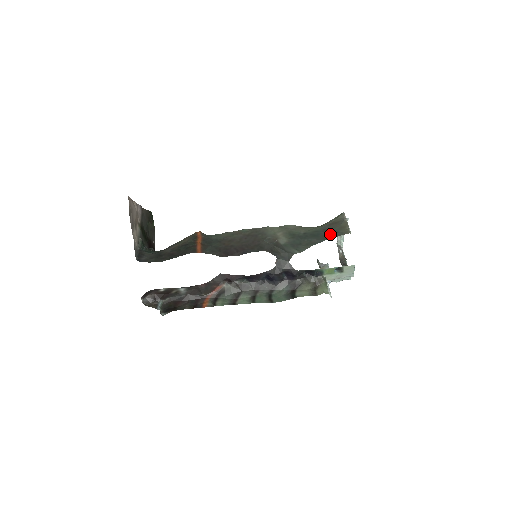
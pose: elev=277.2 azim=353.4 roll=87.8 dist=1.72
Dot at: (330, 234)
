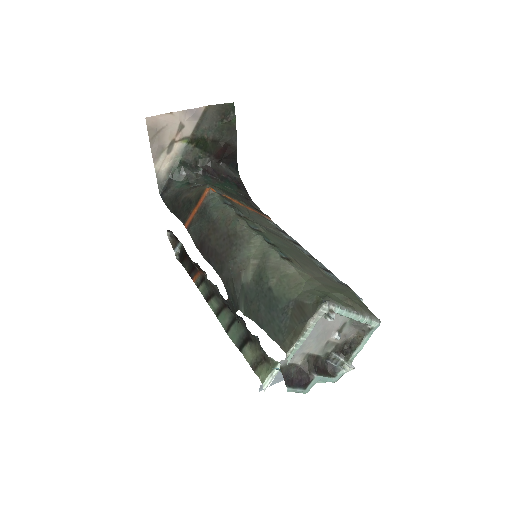
Dot at: (276, 325)
